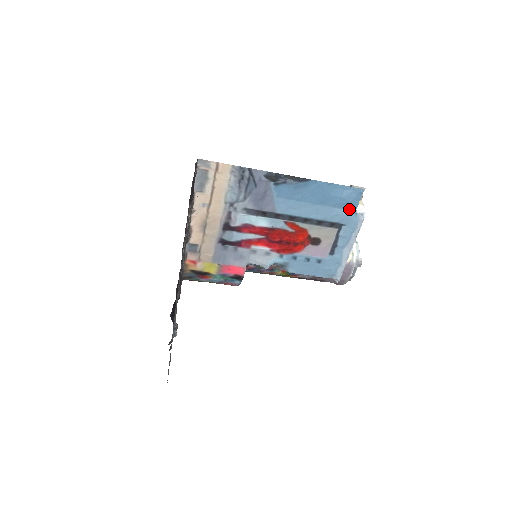
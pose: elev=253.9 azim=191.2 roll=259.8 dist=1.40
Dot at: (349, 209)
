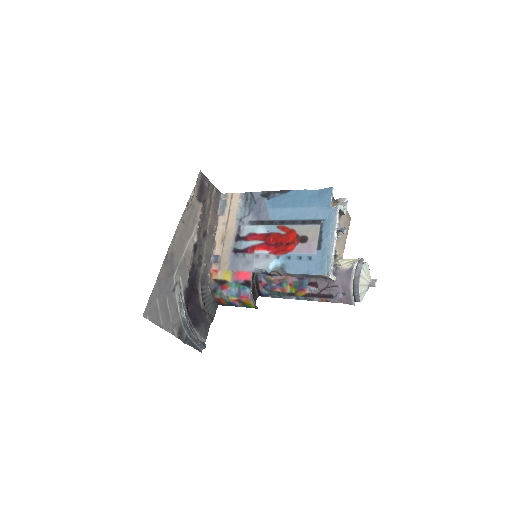
Dot at: (325, 206)
